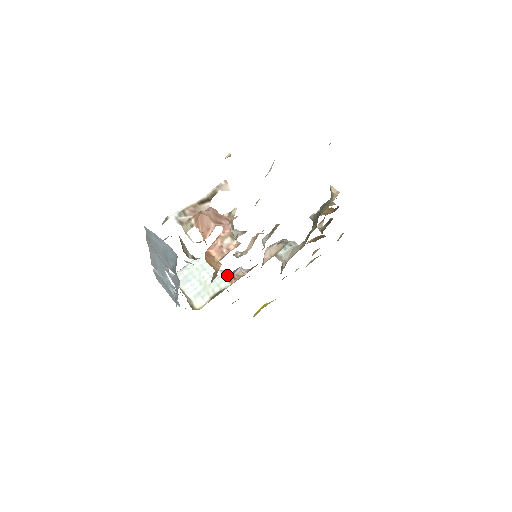
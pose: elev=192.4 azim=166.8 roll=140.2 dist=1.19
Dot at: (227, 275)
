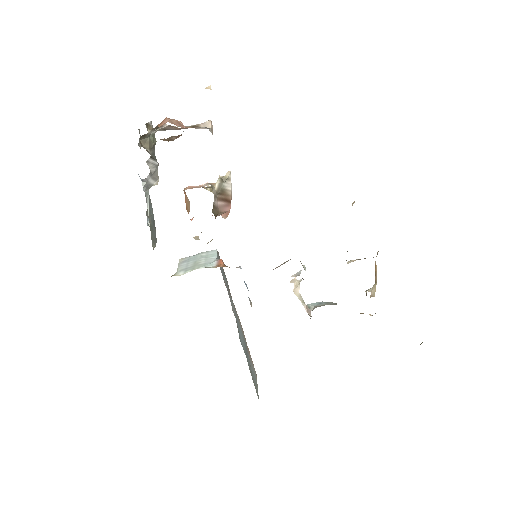
Dot at: (219, 262)
